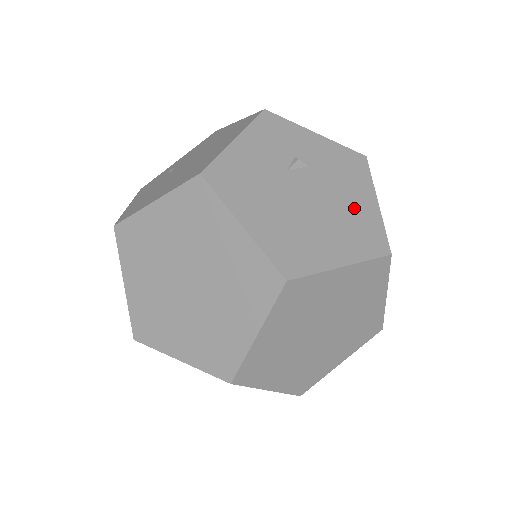
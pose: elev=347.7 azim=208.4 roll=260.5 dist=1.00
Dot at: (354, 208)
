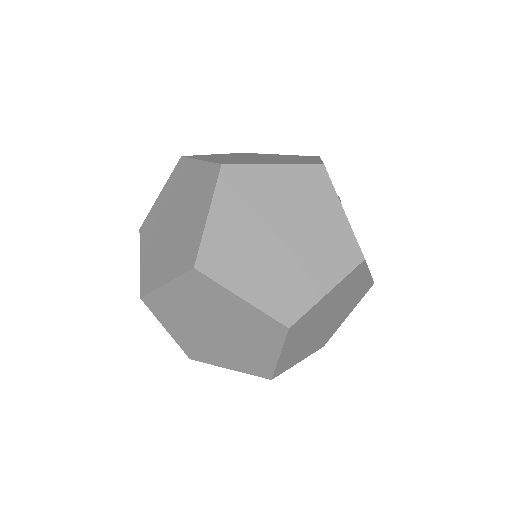
Dot at: occluded
